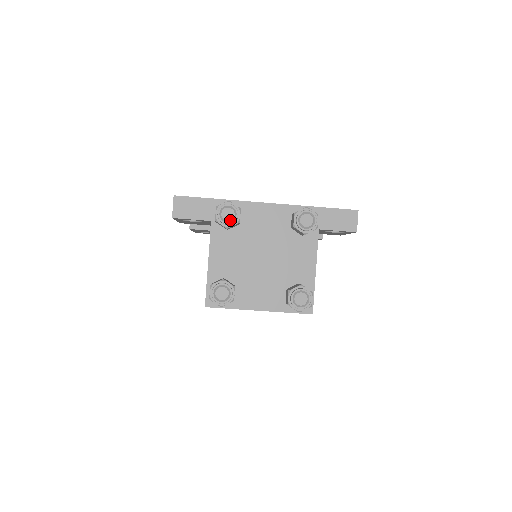
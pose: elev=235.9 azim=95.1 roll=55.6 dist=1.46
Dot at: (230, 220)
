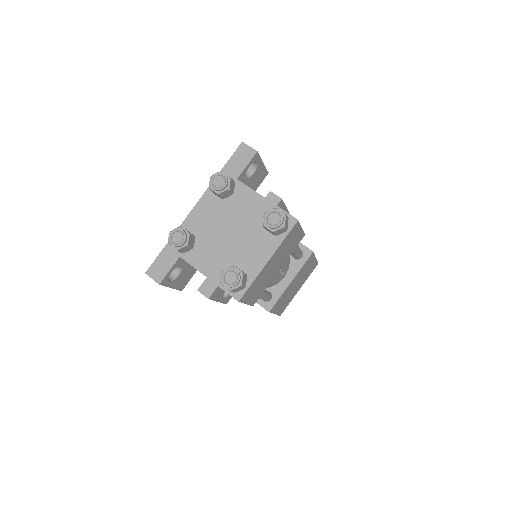
Dot at: (182, 238)
